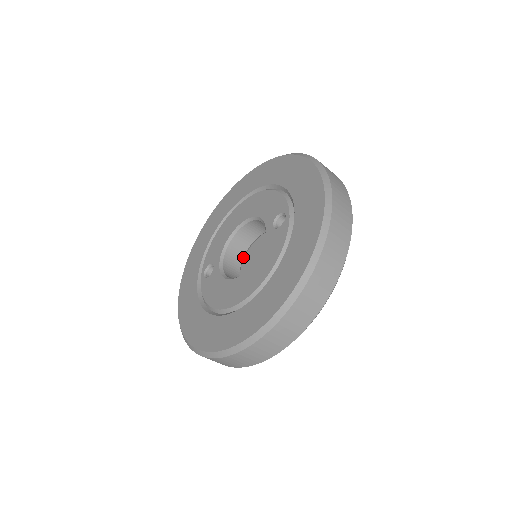
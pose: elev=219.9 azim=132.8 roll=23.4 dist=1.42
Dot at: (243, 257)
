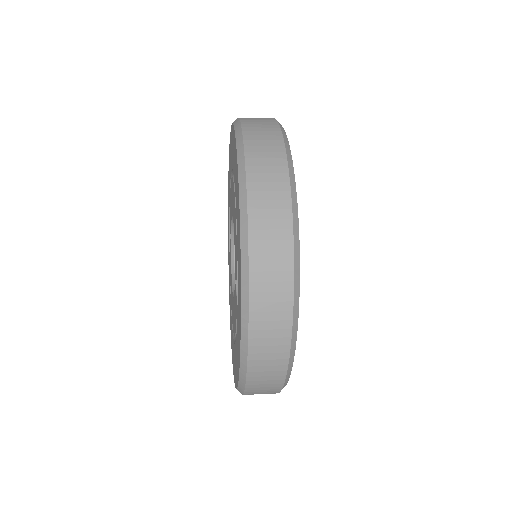
Dot at: occluded
